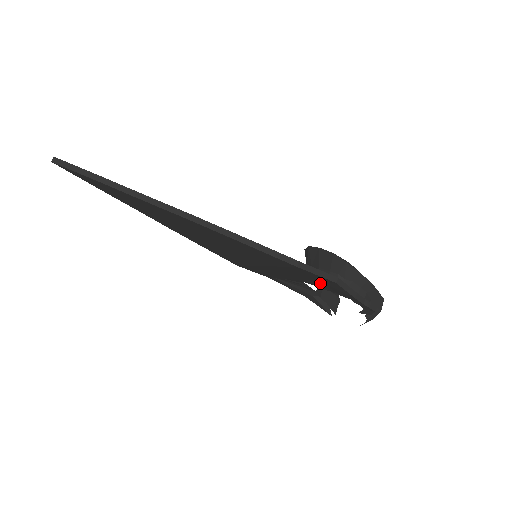
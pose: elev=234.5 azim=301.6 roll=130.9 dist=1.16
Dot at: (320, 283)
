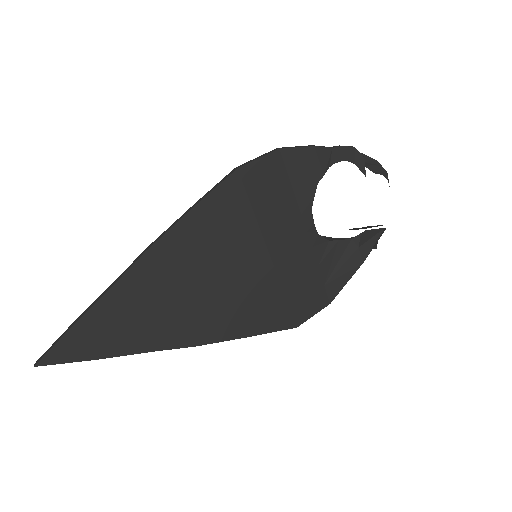
Dot at: (296, 186)
